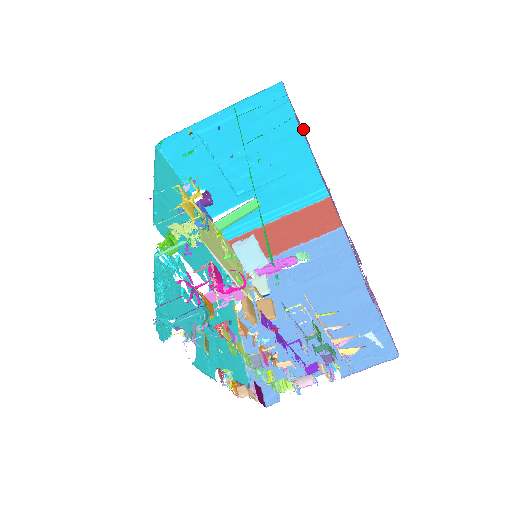
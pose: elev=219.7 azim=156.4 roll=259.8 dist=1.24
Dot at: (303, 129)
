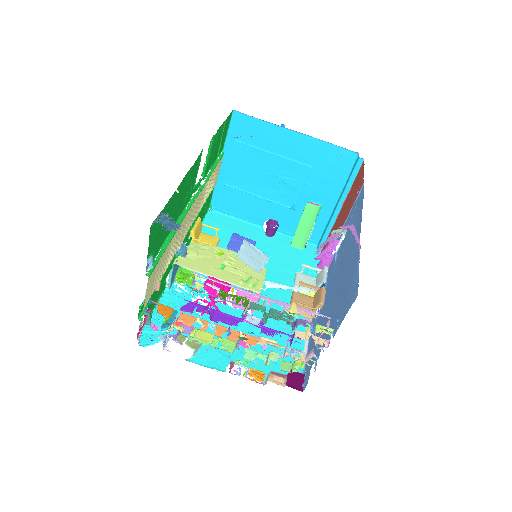
Dot at: occluded
